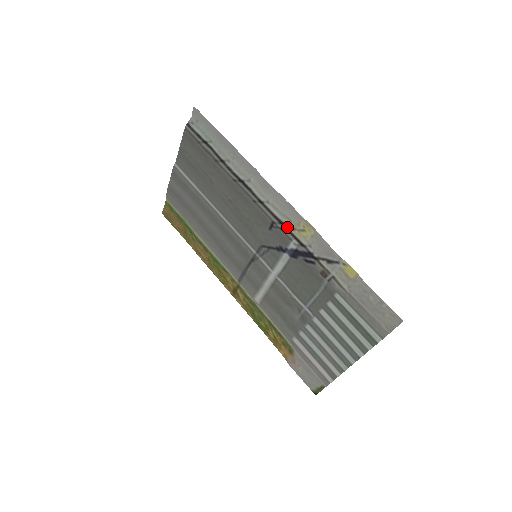
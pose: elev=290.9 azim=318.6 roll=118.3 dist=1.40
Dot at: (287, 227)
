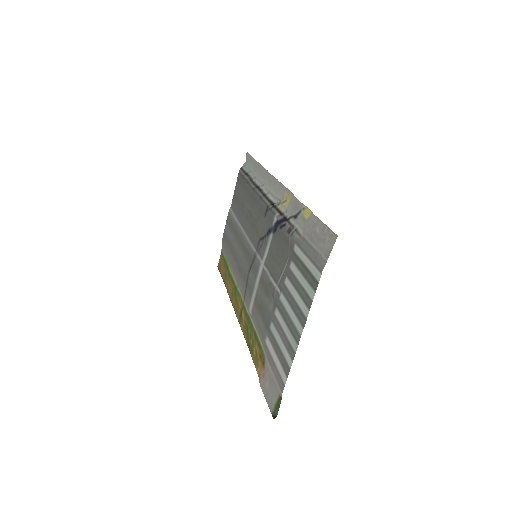
Dot at: (275, 205)
